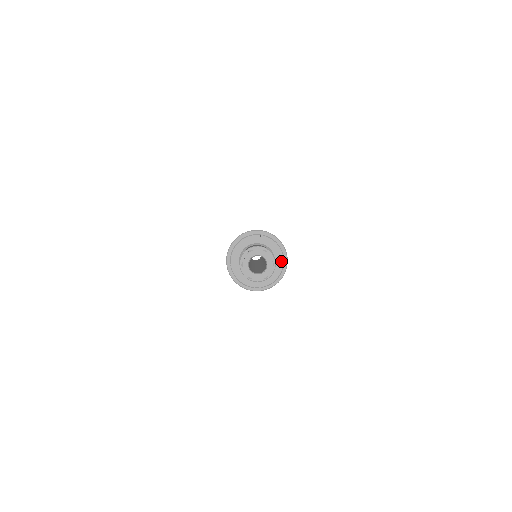
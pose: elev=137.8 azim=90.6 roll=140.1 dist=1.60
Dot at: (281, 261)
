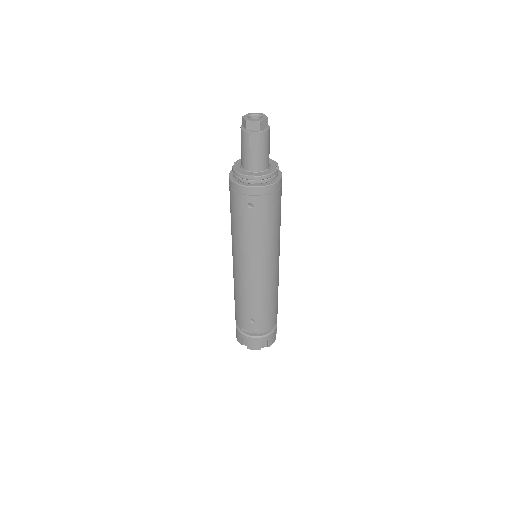
Dot at: occluded
